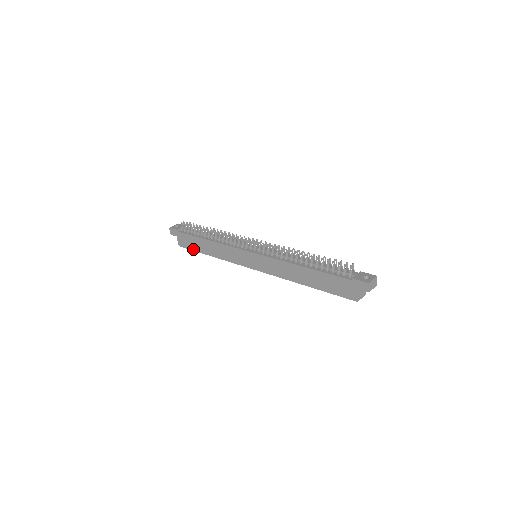
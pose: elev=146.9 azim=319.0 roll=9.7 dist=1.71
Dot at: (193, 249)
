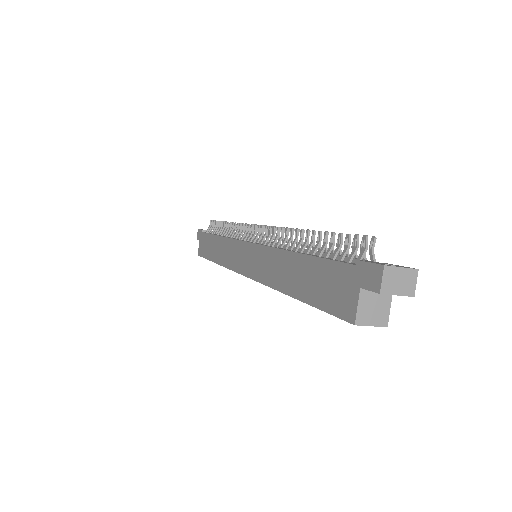
Dot at: (205, 256)
